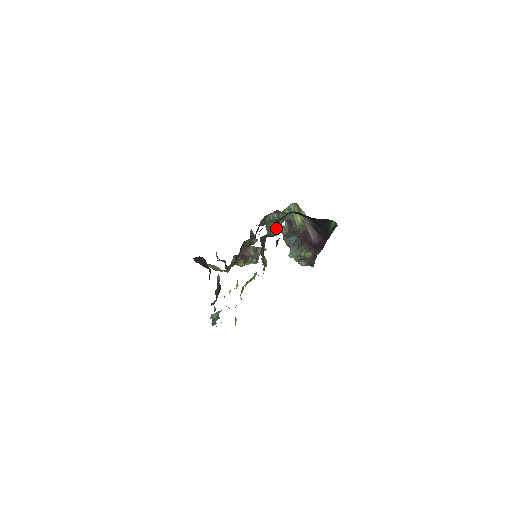
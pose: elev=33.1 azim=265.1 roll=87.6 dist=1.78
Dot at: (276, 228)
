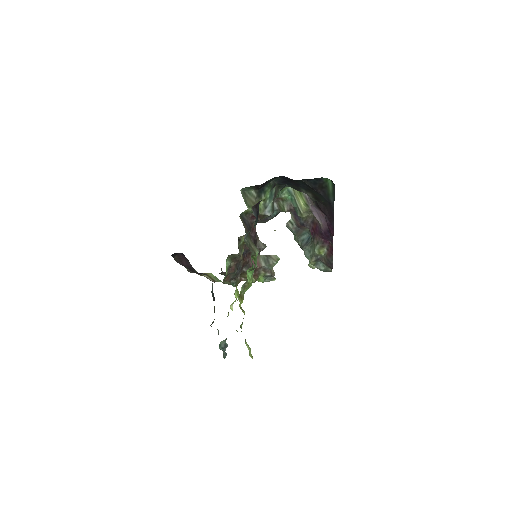
Dot at: (263, 204)
